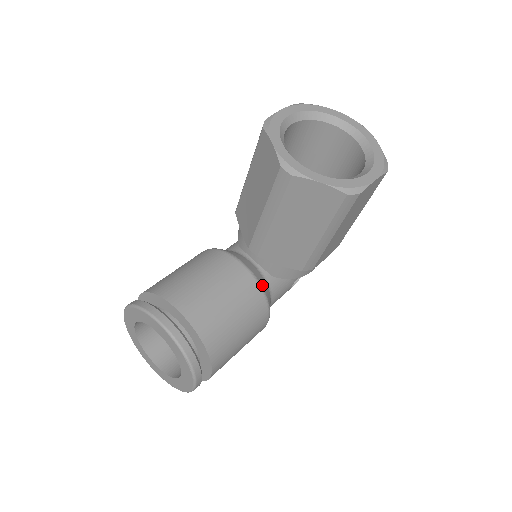
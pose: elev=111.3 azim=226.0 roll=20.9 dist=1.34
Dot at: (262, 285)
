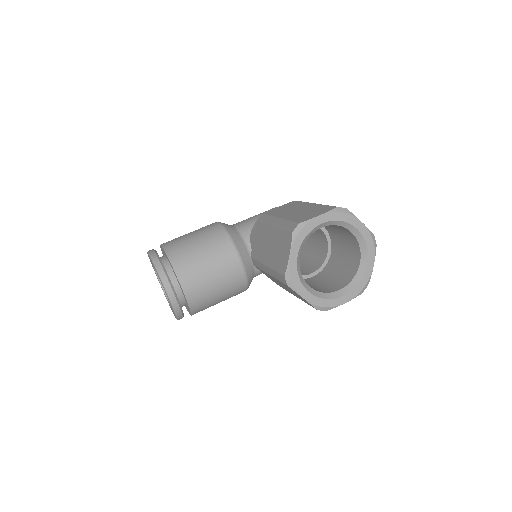
Dot at: (249, 279)
